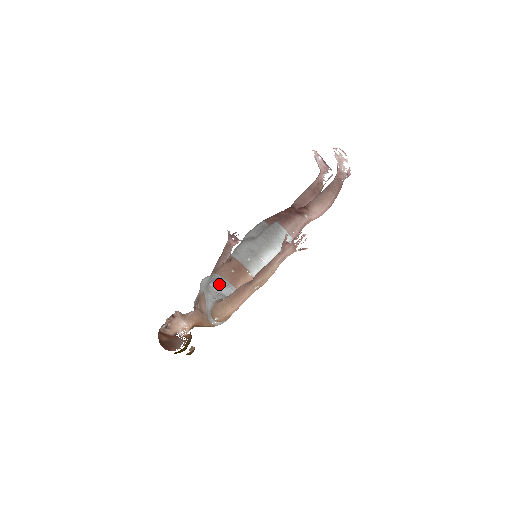
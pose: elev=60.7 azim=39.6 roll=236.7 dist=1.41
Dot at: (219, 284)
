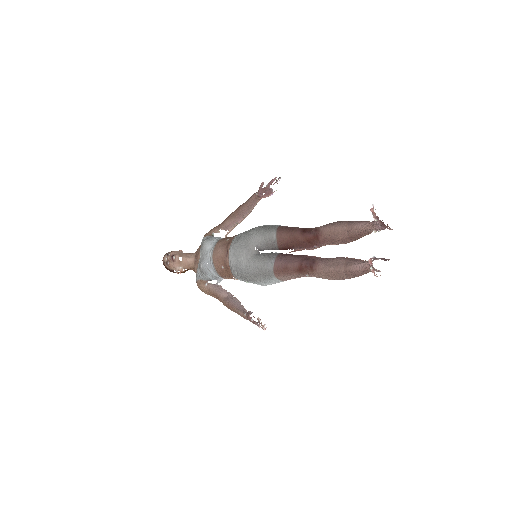
Dot at: (207, 271)
